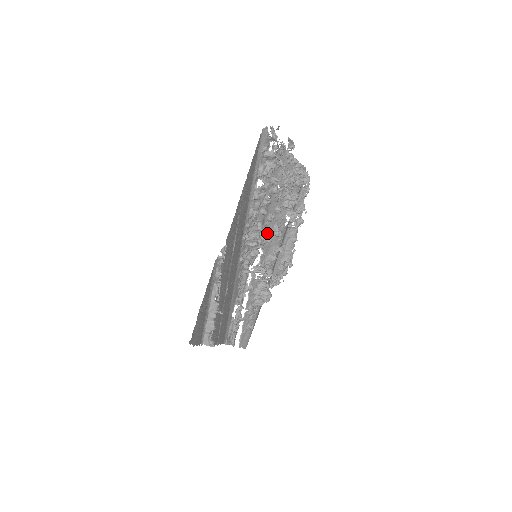
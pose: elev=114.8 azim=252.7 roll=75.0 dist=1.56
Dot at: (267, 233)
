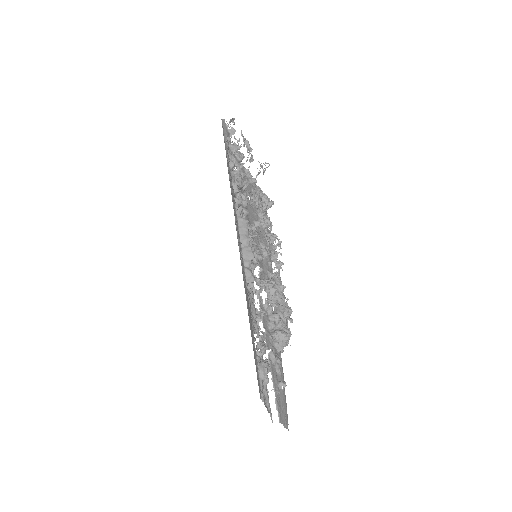
Dot at: (256, 245)
